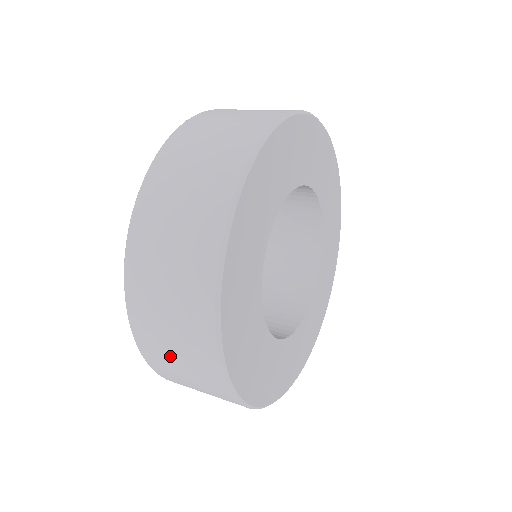
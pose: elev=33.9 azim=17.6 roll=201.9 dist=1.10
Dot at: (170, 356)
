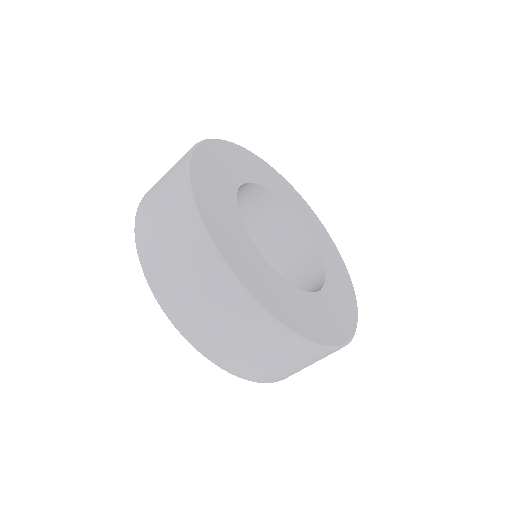
Dot at: (267, 365)
